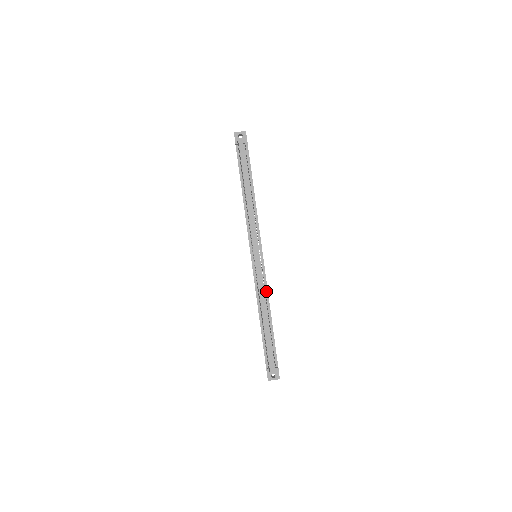
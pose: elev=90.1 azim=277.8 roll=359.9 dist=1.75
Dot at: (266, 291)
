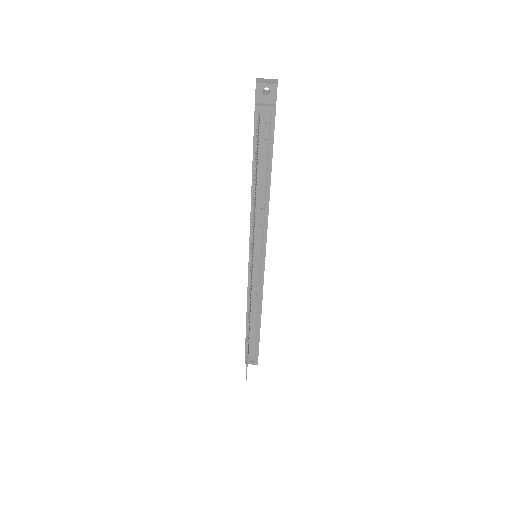
Dot at: (260, 296)
